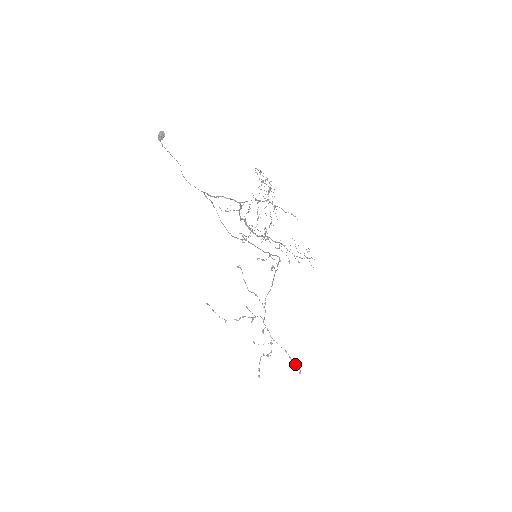
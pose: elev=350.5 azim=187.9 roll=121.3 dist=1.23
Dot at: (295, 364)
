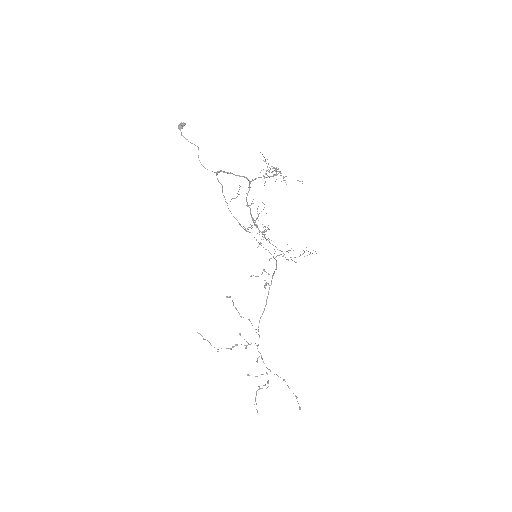
Dot at: occluded
